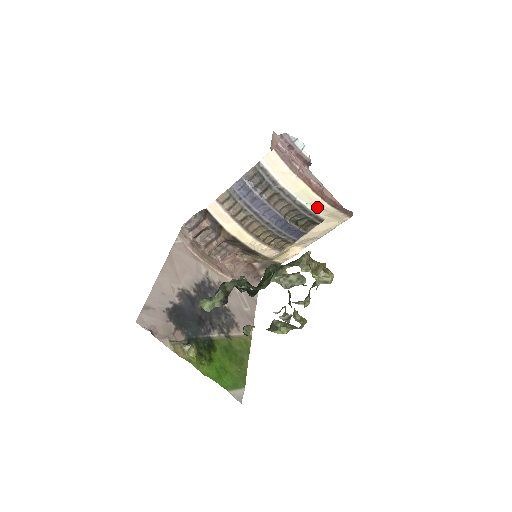
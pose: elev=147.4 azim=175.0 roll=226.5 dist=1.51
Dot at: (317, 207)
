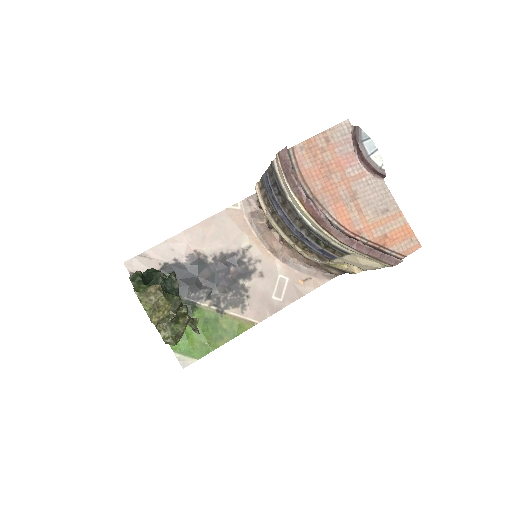
Dot at: (327, 236)
